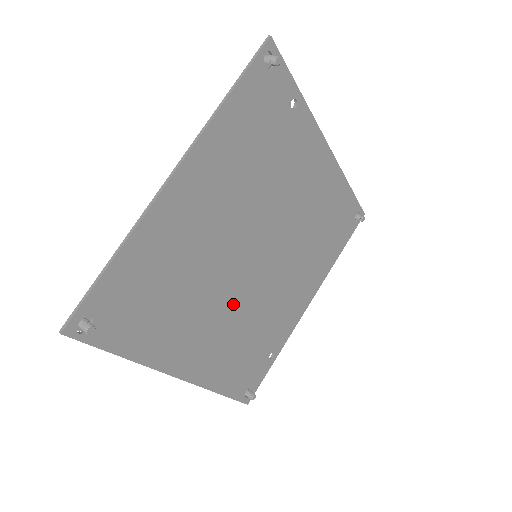
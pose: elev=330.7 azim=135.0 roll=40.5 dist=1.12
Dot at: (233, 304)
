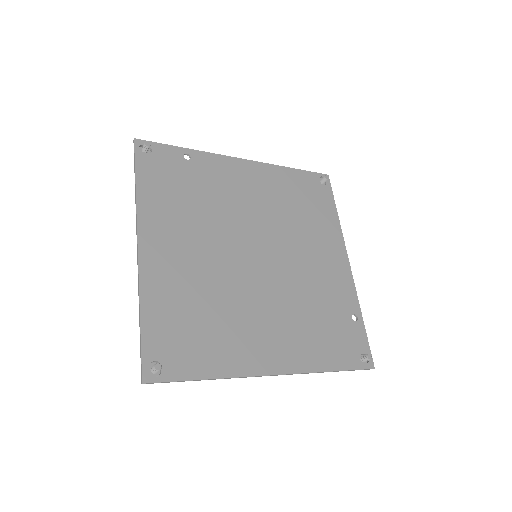
Dot at: (270, 298)
